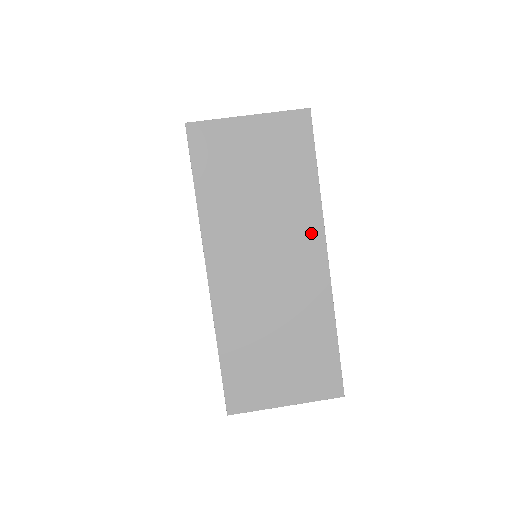
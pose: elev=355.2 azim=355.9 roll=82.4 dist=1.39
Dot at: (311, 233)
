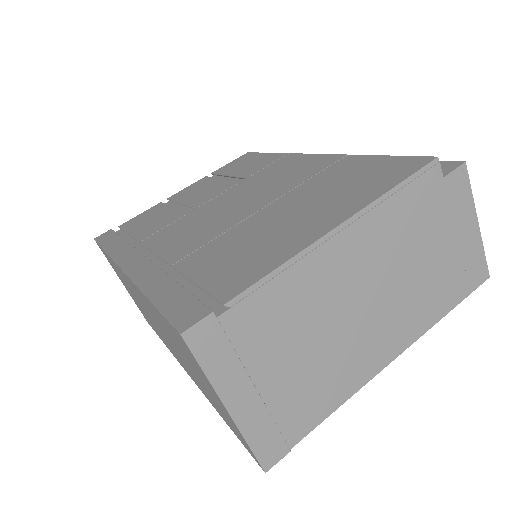
Dot at: (192, 377)
